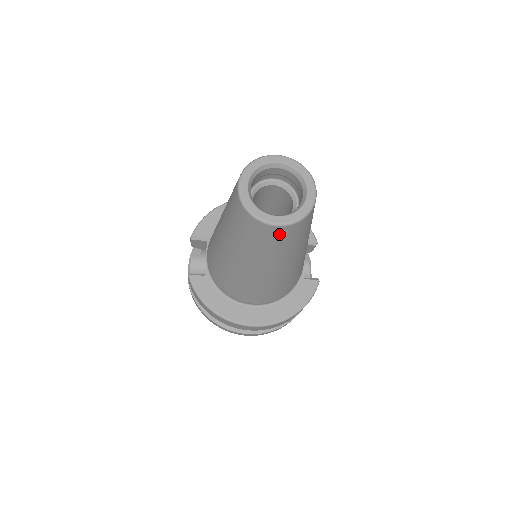
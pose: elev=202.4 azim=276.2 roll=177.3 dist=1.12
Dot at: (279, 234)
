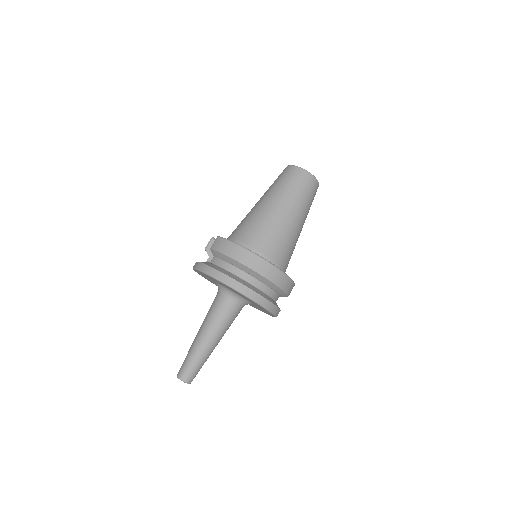
Dot at: (308, 180)
